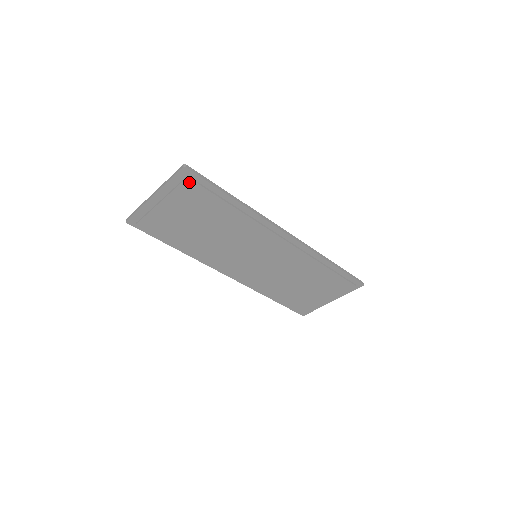
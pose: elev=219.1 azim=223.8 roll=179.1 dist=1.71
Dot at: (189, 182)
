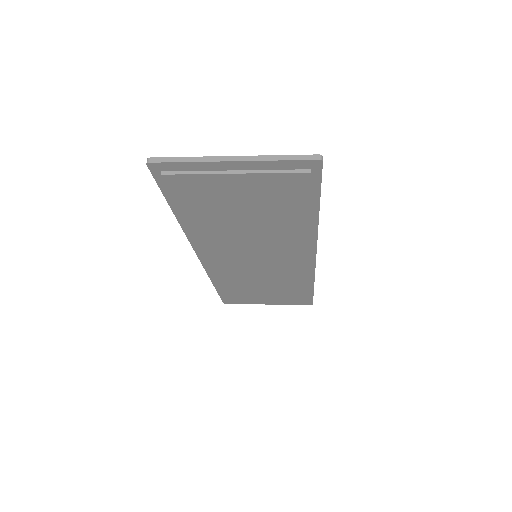
Dot at: (303, 177)
